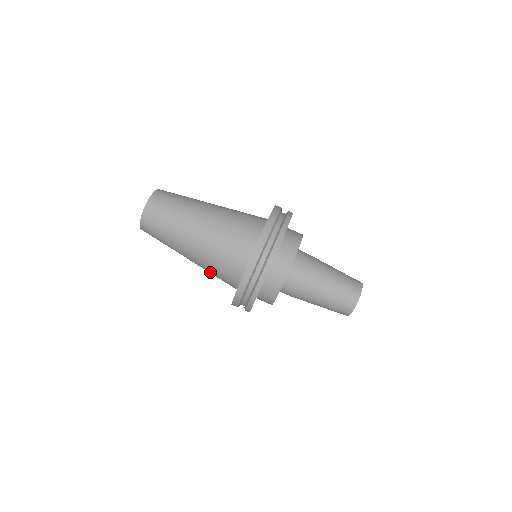
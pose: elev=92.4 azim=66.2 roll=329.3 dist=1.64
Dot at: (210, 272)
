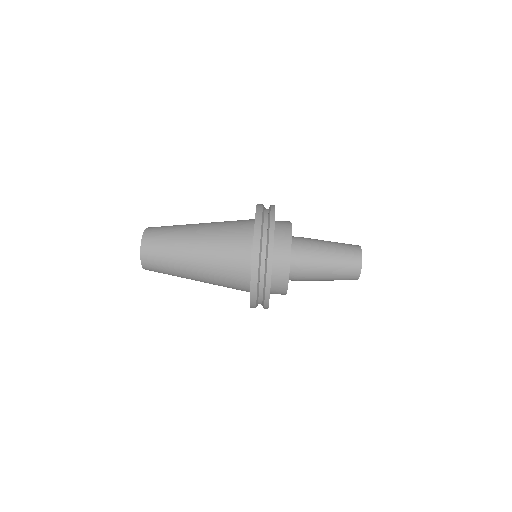
Dot at: (220, 283)
